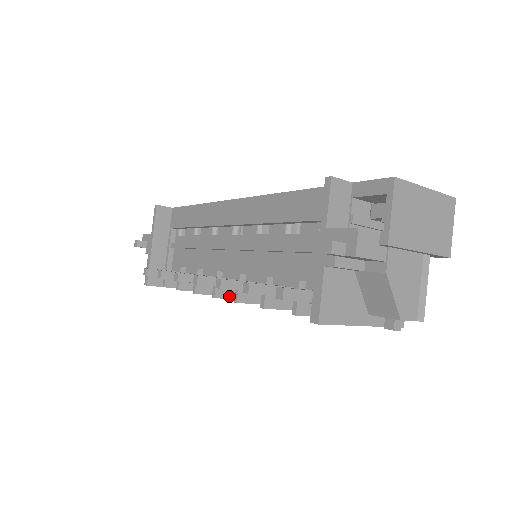
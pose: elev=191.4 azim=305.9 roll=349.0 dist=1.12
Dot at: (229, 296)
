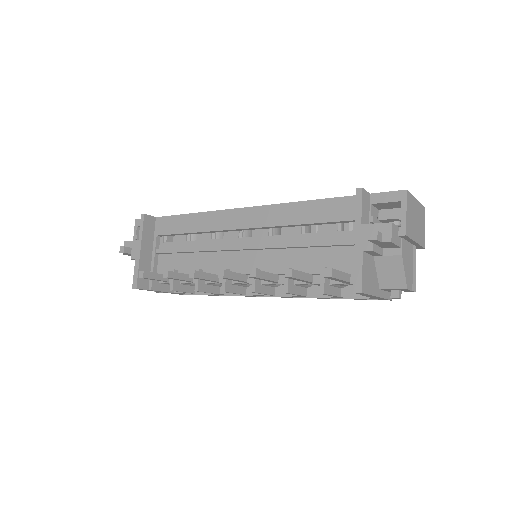
Dot at: (234, 290)
